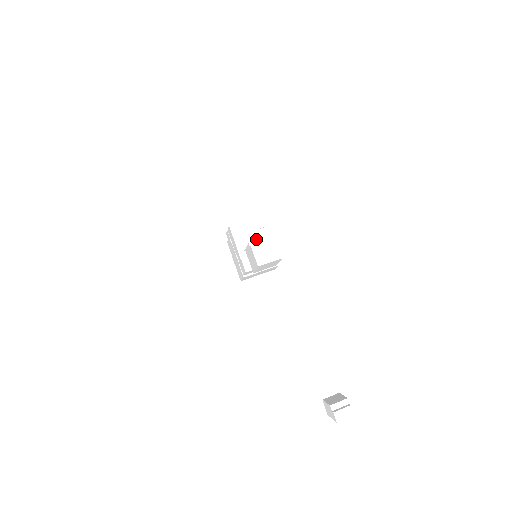
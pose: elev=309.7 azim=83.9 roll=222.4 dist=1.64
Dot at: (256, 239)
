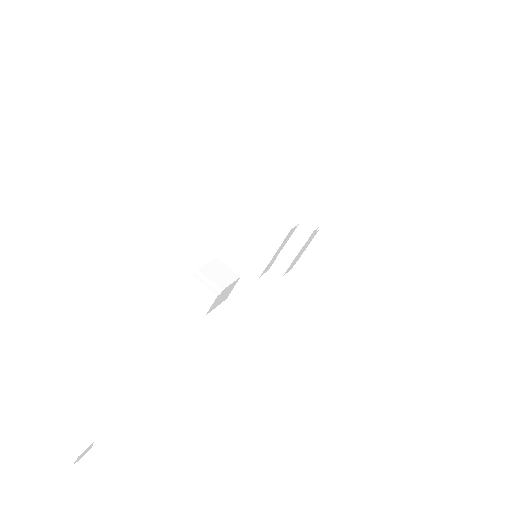
Dot at: (270, 246)
